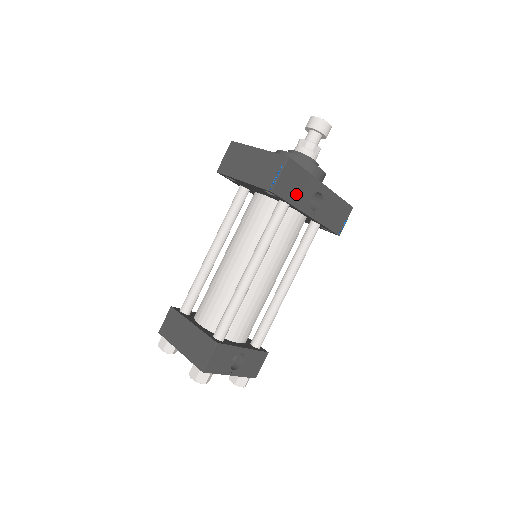
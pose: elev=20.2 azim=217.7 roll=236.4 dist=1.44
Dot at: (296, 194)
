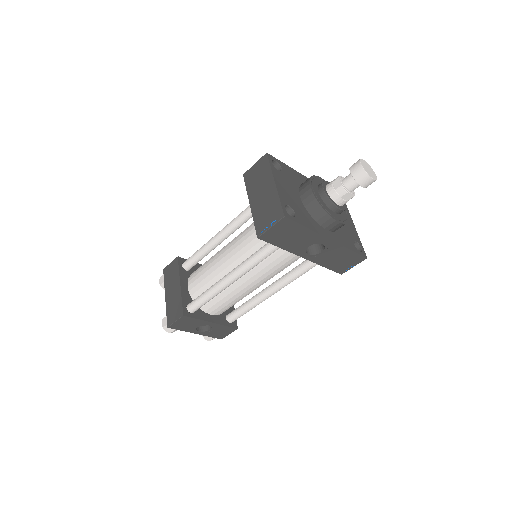
Dot at: (289, 242)
